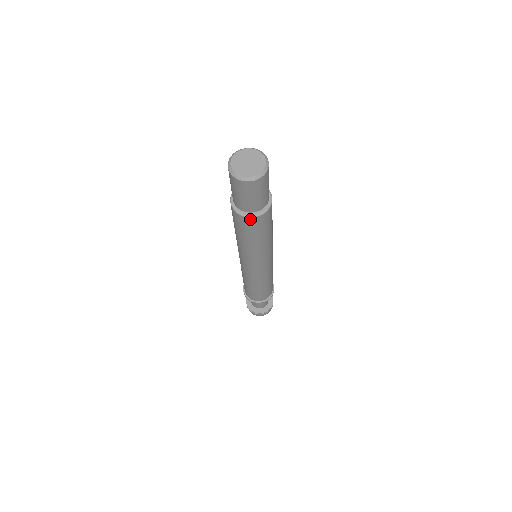
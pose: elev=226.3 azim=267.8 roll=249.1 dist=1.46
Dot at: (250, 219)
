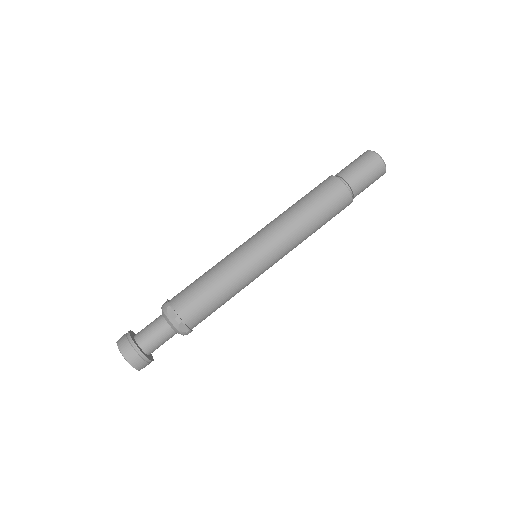
Dot at: (344, 188)
